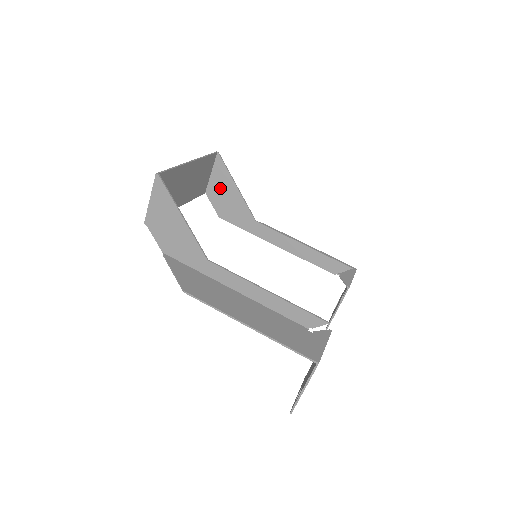
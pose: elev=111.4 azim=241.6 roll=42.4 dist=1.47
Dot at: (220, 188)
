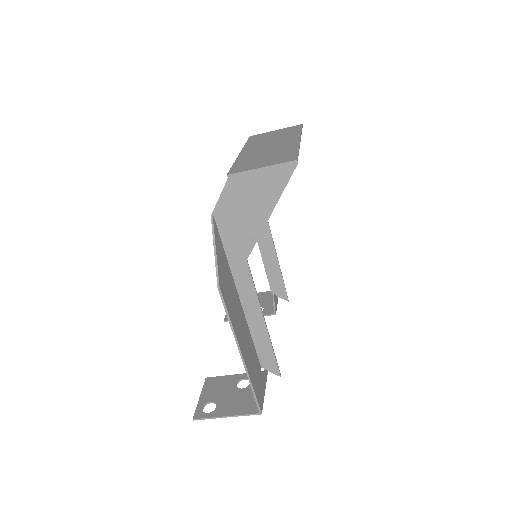
Dot at: occluded
